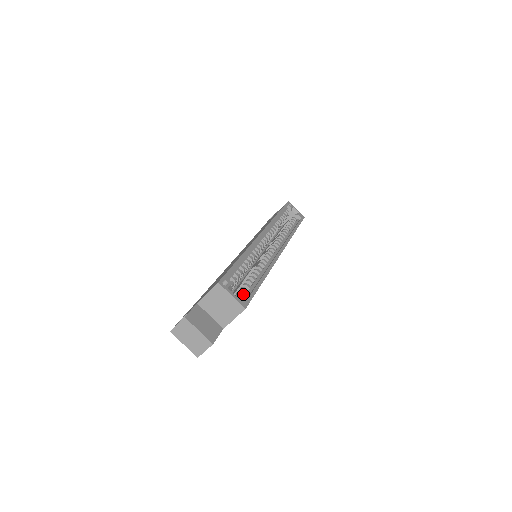
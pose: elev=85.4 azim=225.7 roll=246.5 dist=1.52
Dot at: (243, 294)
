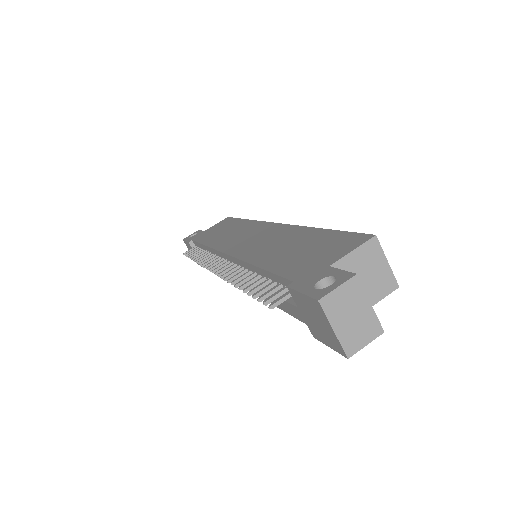
Dot at: occluded
